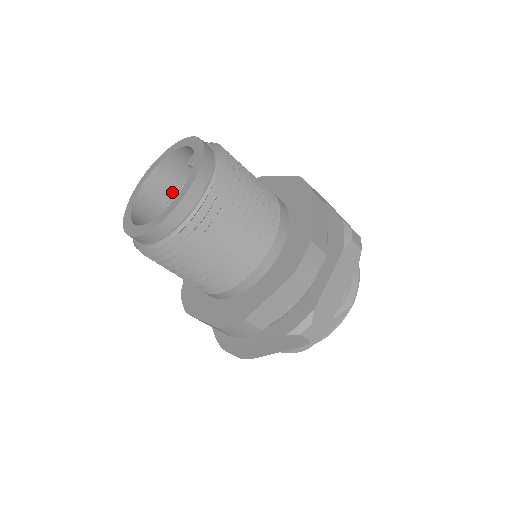
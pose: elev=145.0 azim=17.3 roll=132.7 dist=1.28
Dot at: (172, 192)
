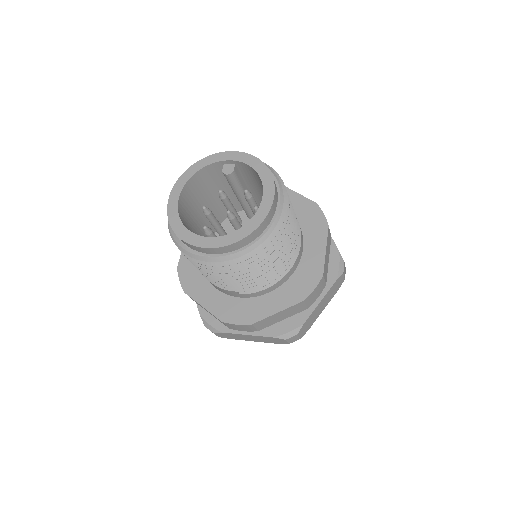
Dot at: (190, 222)
